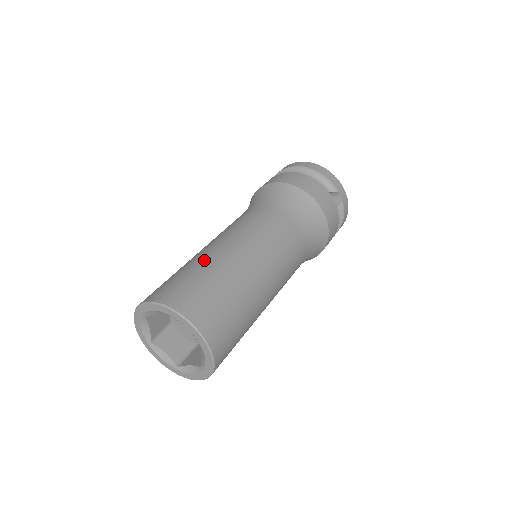
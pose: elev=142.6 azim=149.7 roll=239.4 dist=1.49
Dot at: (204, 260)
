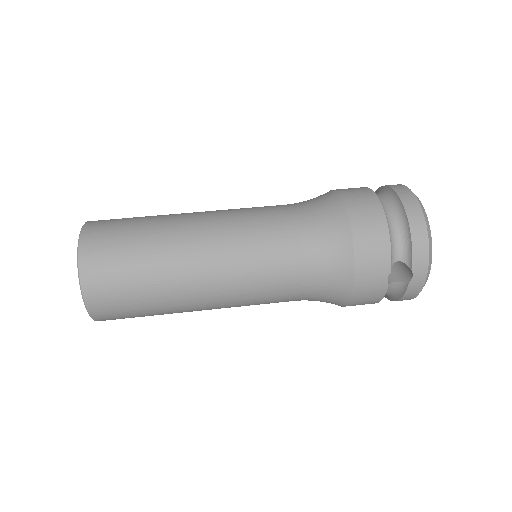
Dot at: (161, 230)
